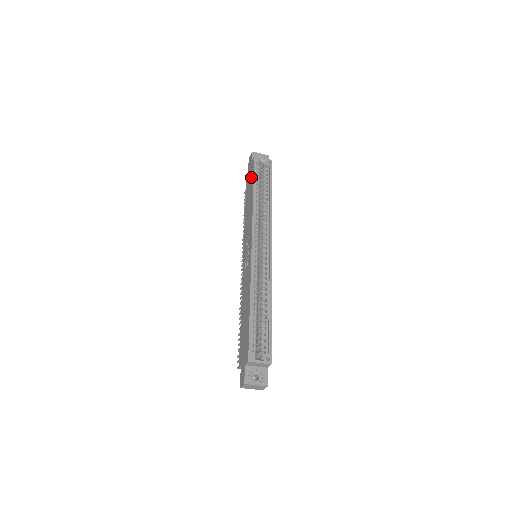
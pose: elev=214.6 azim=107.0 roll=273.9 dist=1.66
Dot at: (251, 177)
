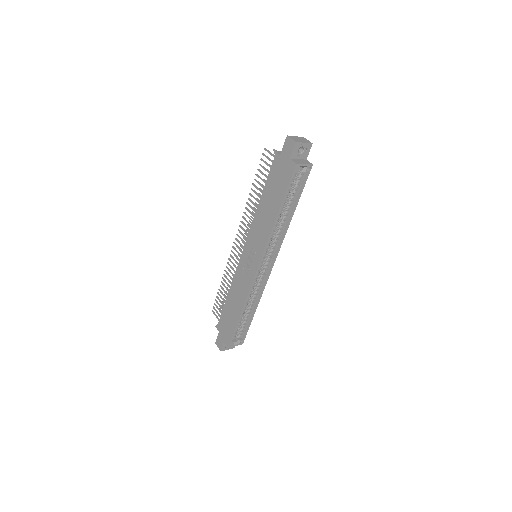
Dot at: (282, 183)
